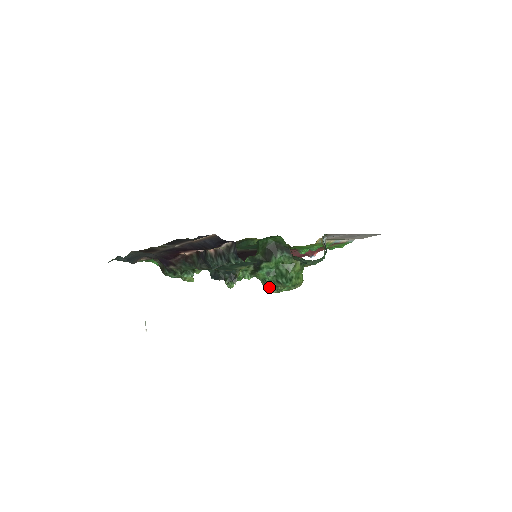
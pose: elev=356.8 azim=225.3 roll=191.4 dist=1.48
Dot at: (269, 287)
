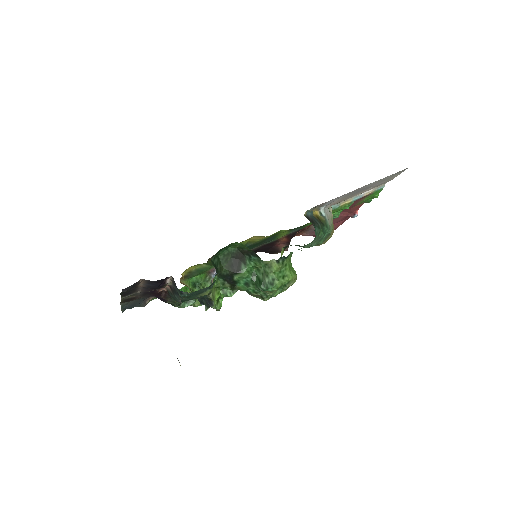
Dot at: (258, 296)
